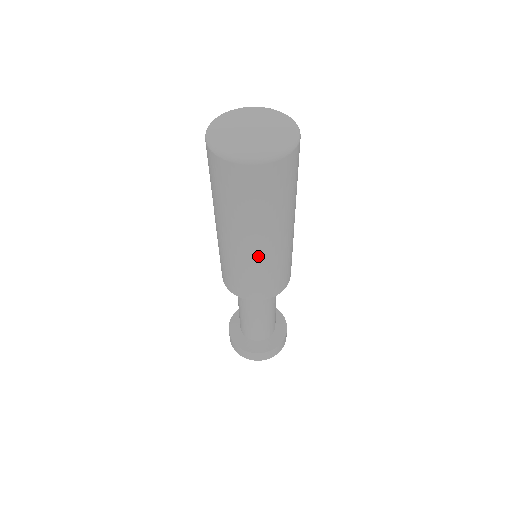
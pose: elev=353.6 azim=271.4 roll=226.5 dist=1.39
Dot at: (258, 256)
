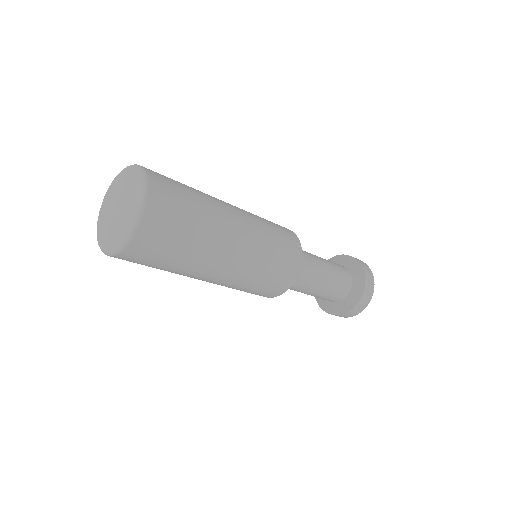
Dot at: (224, 282)
